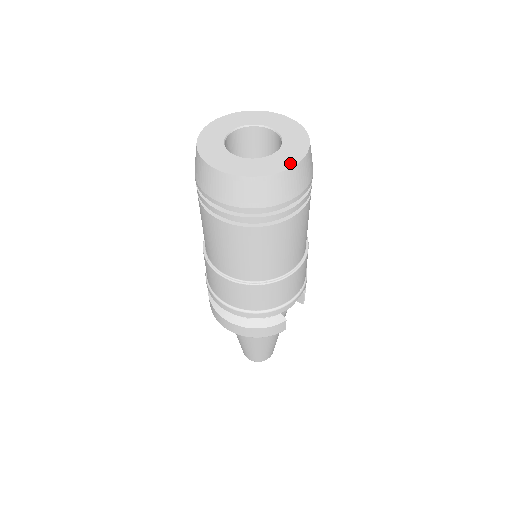
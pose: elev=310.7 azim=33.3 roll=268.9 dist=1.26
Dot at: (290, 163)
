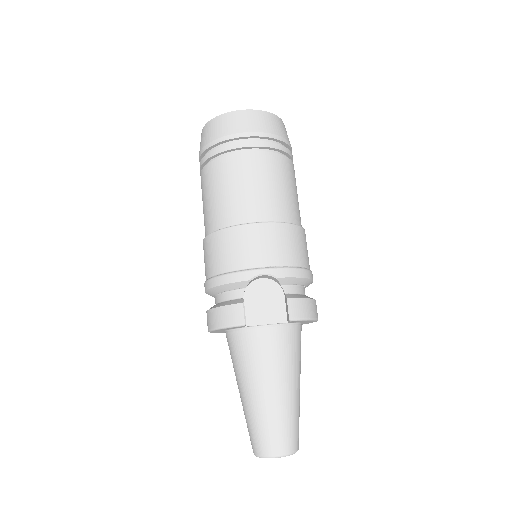
Dot at: (235, 113)
